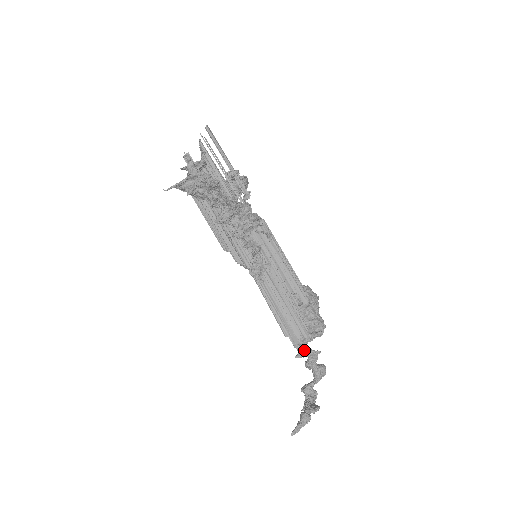
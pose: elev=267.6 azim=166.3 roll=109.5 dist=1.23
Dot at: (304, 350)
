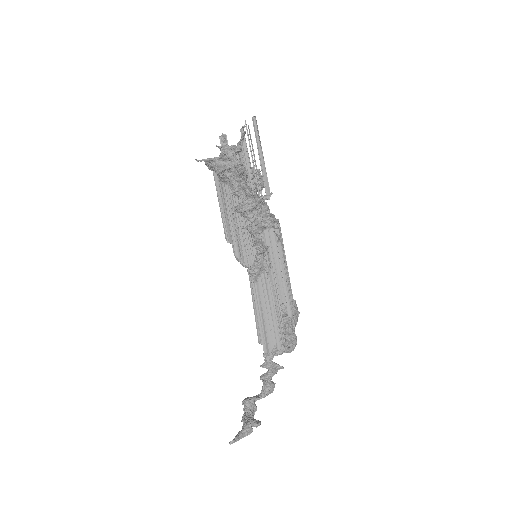
Dot at: (271, 361)
